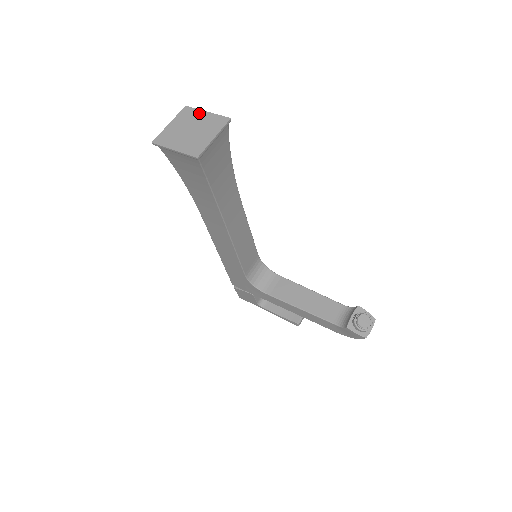
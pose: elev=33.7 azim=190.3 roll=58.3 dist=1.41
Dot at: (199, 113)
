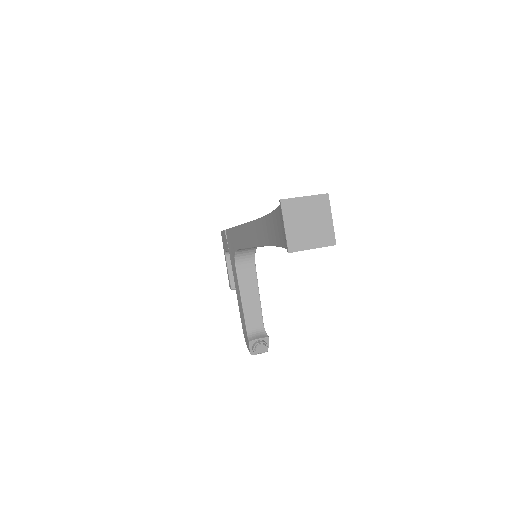
Dot at: (328, 213)
